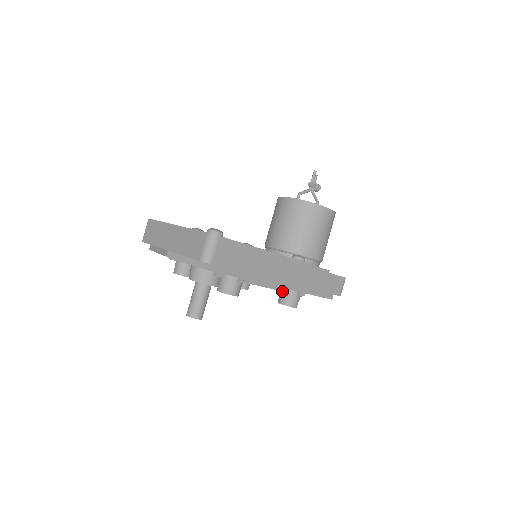
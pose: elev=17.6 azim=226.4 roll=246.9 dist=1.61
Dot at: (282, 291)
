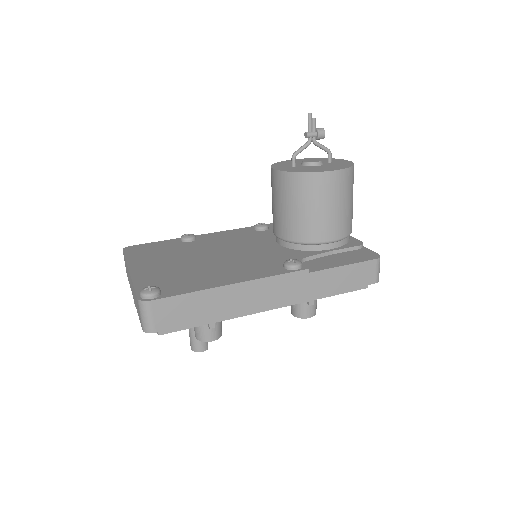
Dot at: occluded
